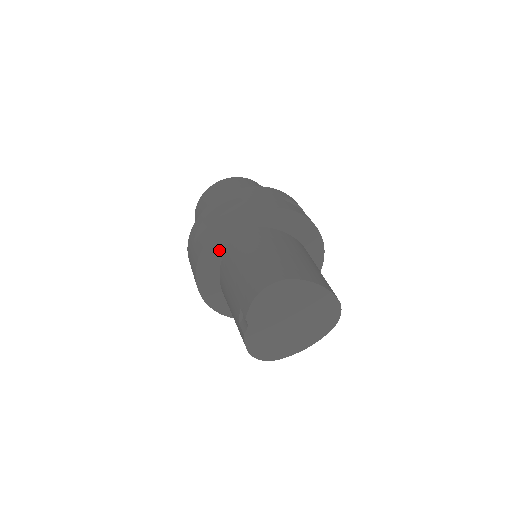
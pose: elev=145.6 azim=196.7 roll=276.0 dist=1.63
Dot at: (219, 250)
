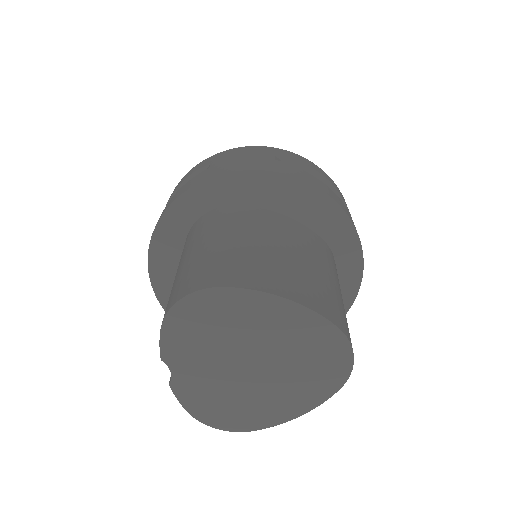
Dot at: (176, 246)
